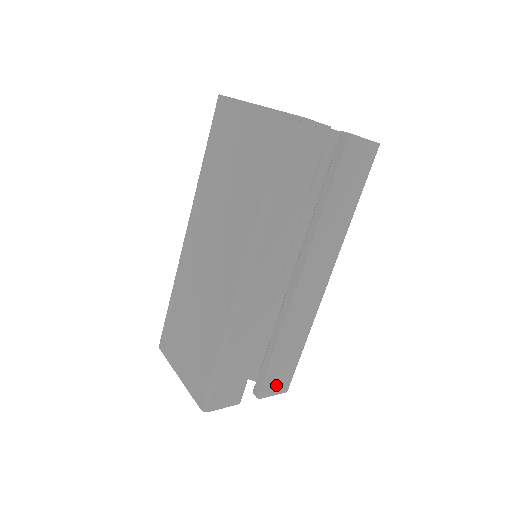
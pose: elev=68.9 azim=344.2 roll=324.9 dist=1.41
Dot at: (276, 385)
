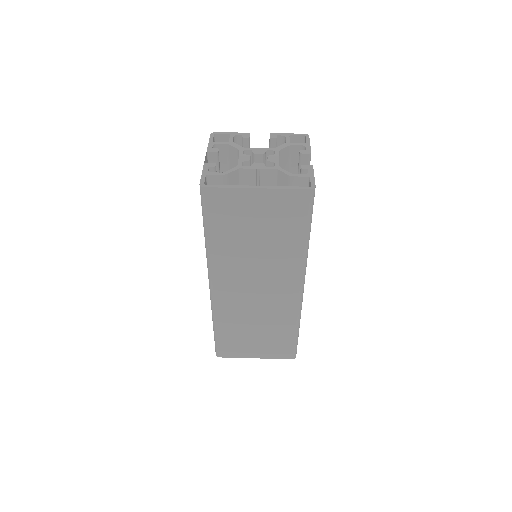
Dot at: occluded
